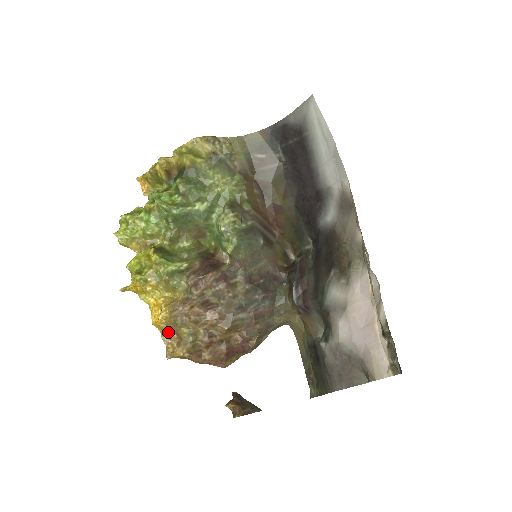
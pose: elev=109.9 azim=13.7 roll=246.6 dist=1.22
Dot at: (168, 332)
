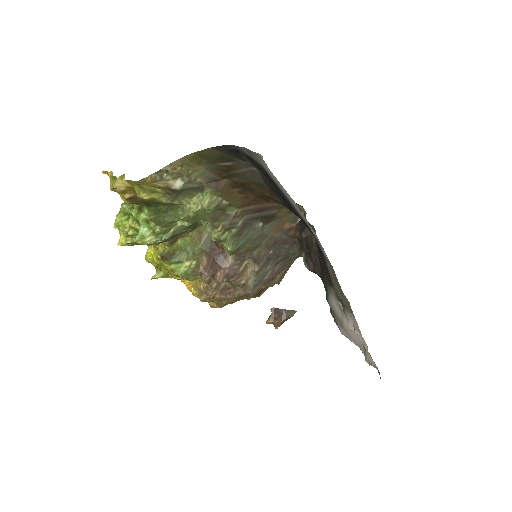
Dot at: occluded
